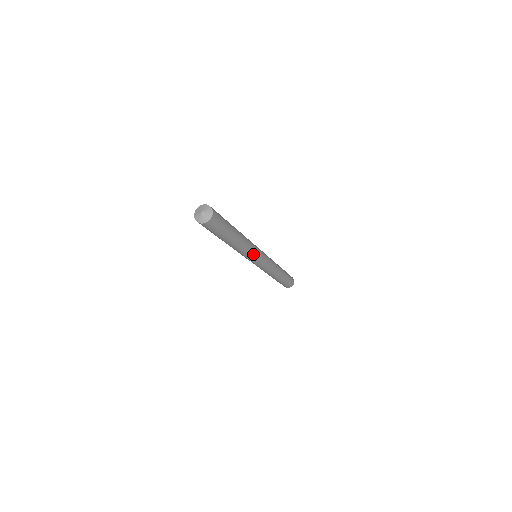
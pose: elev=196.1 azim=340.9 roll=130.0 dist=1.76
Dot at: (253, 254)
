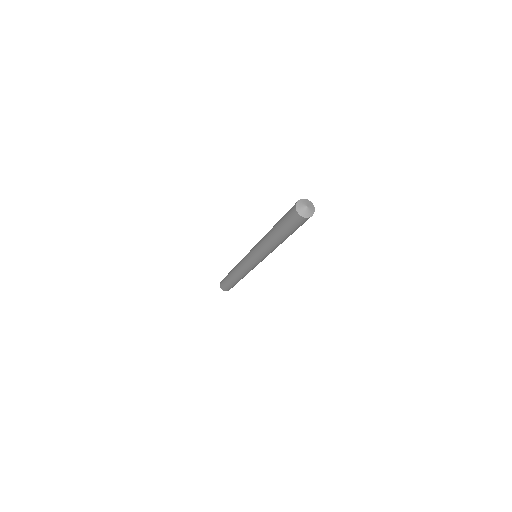
Dot at: (263, 256)
